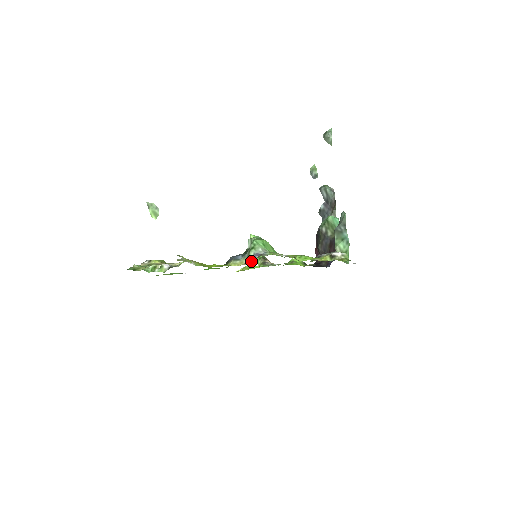
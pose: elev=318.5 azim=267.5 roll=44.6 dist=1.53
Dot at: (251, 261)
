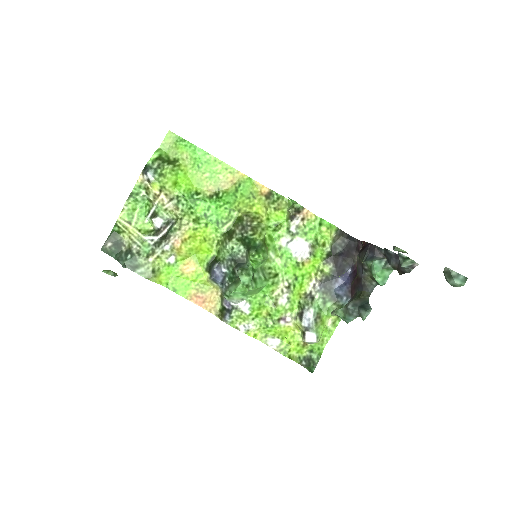
Dot at: (221, 301)
